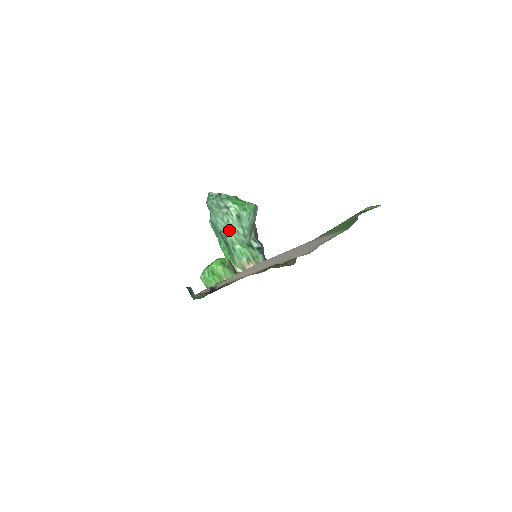
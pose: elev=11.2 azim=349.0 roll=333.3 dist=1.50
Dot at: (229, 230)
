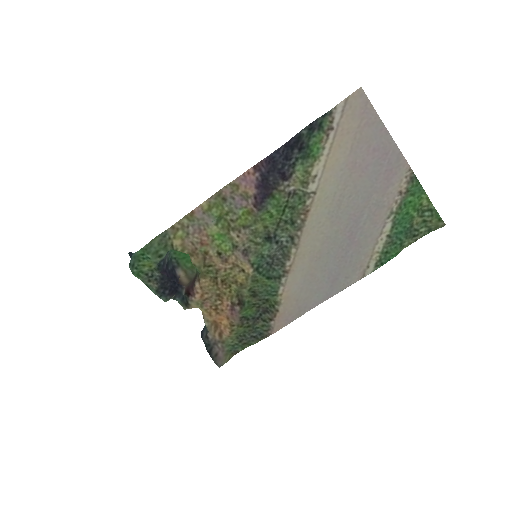
Dot at: occluded
